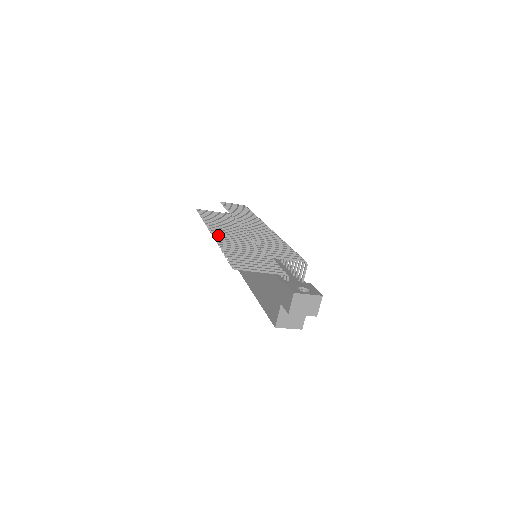
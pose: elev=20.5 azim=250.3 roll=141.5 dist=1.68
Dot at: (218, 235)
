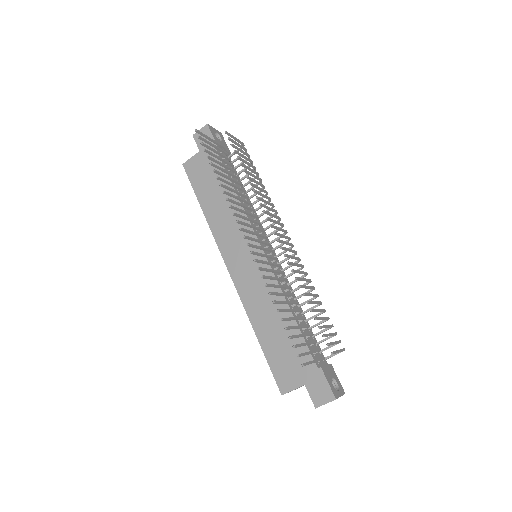
Dot at: (252, 246)
